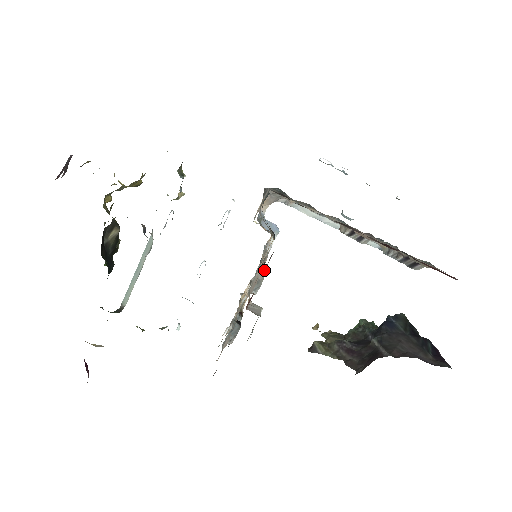
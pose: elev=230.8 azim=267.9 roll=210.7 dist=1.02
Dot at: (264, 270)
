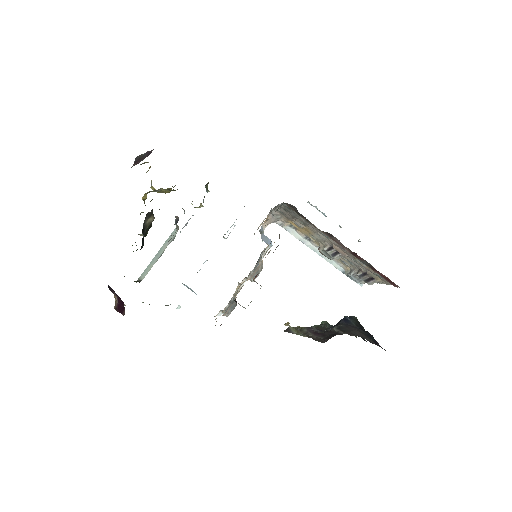
Dot at: (262, 265)
